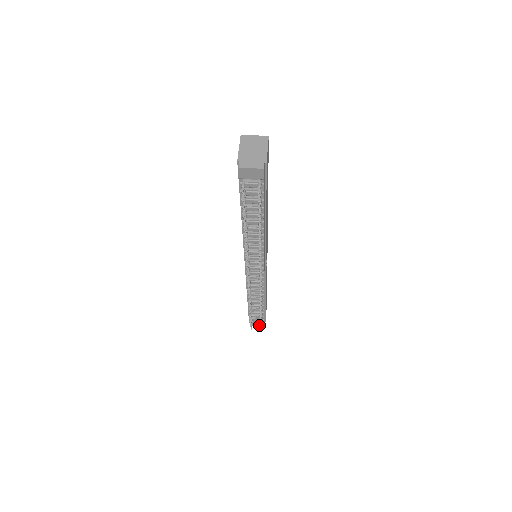
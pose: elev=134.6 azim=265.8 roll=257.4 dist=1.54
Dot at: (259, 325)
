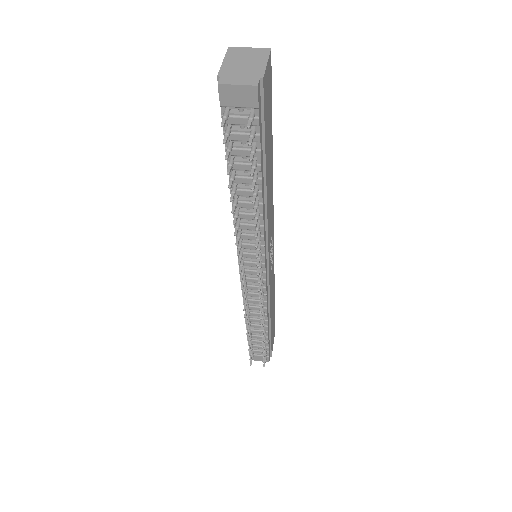
Dot at: (262, 360)
